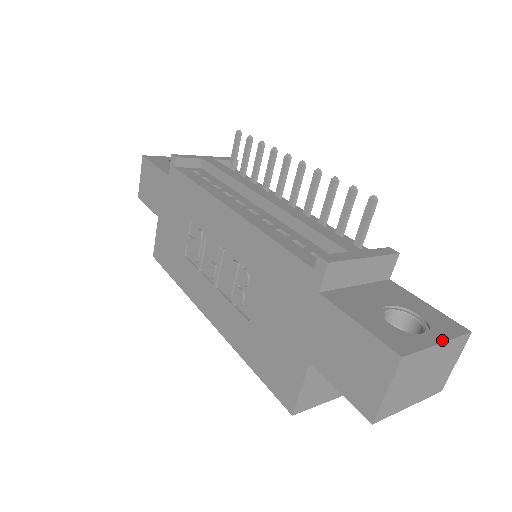
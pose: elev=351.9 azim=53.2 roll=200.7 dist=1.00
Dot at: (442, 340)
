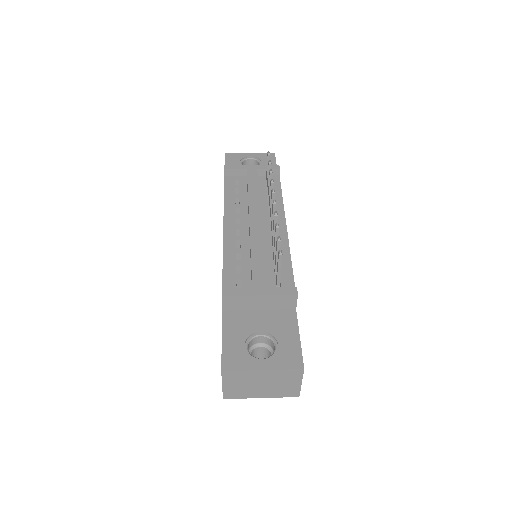
Dot at: (268, 368)
